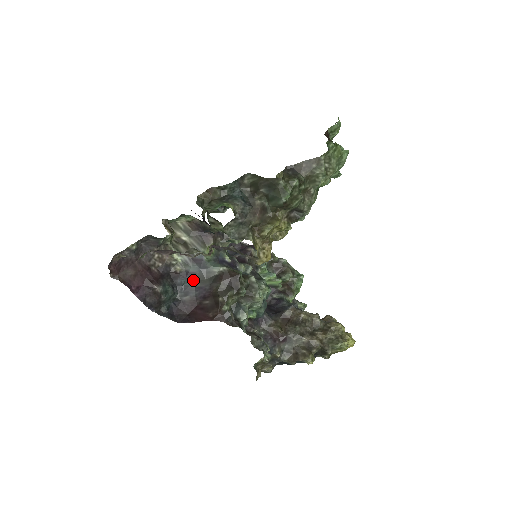
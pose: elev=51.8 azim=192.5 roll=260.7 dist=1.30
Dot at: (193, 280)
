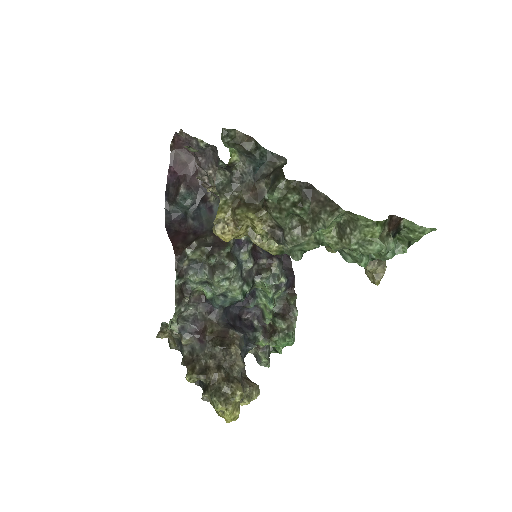
Dot at: (207, 216)
